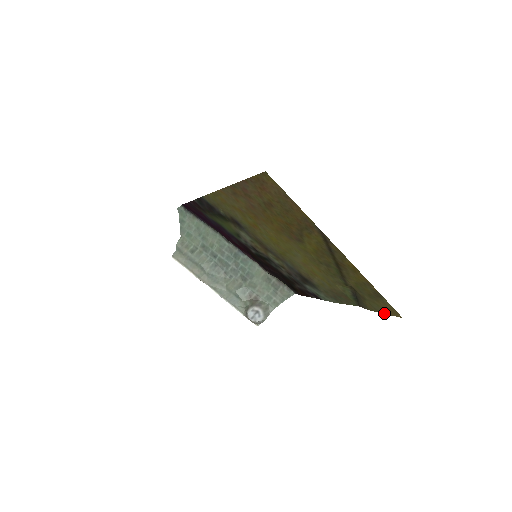
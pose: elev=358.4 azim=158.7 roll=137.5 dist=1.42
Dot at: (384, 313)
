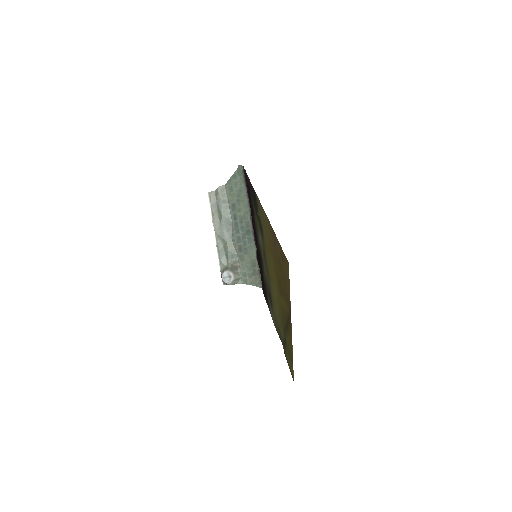
Dot at: (289, 368)
